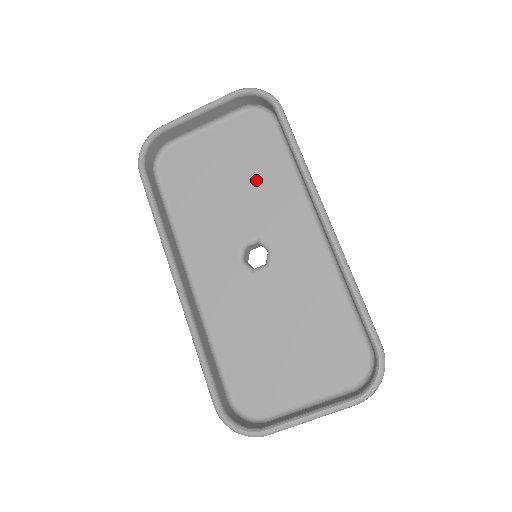
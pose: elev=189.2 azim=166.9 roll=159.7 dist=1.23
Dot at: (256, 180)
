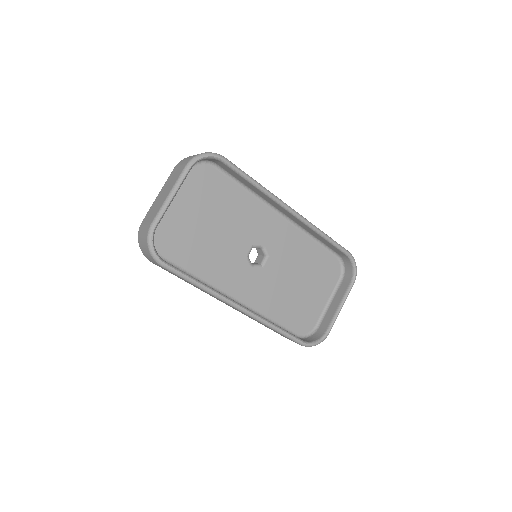
Dot at: (228, 212)
